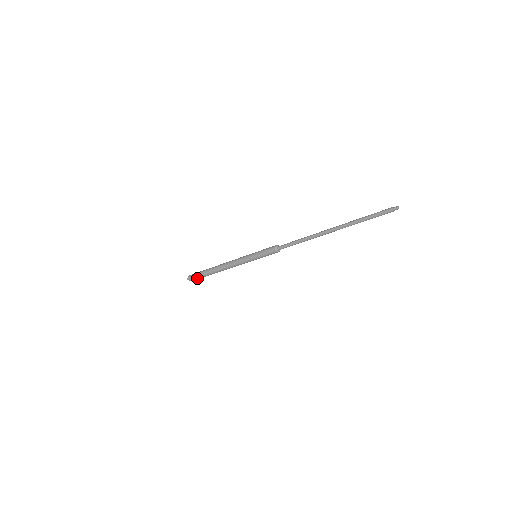
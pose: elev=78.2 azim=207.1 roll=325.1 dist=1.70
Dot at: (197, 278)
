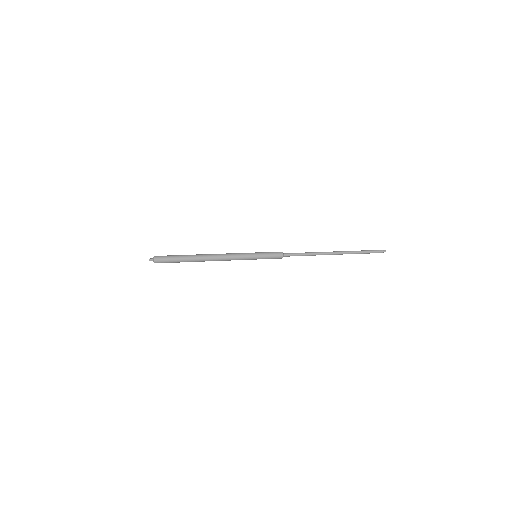
Dot at: (169, 258)
